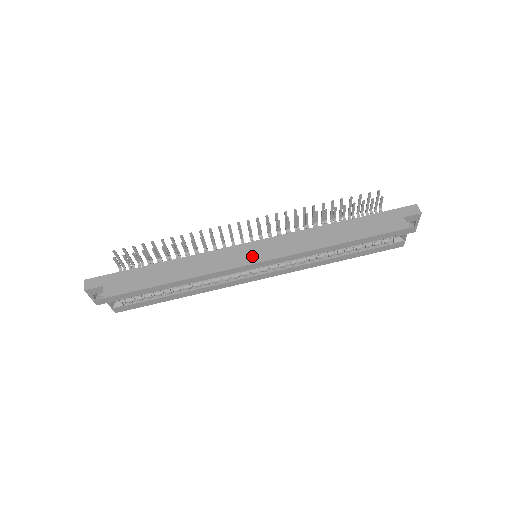
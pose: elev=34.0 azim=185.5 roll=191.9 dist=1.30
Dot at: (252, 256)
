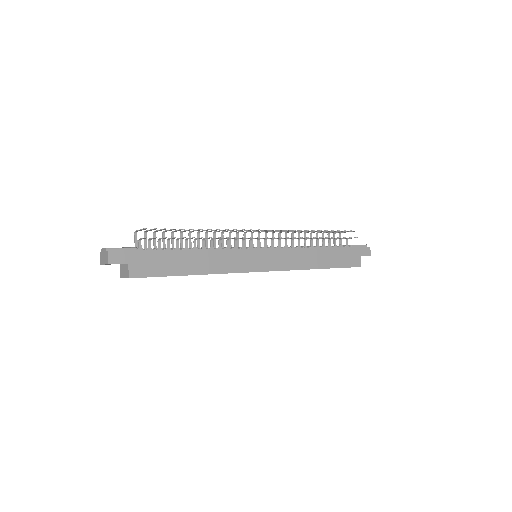
Dot at: (260, 264)
